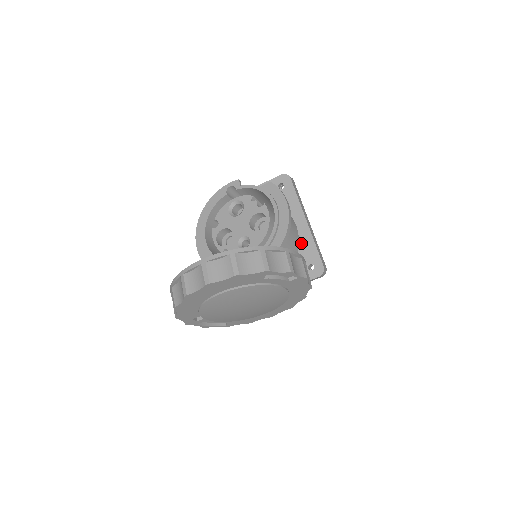
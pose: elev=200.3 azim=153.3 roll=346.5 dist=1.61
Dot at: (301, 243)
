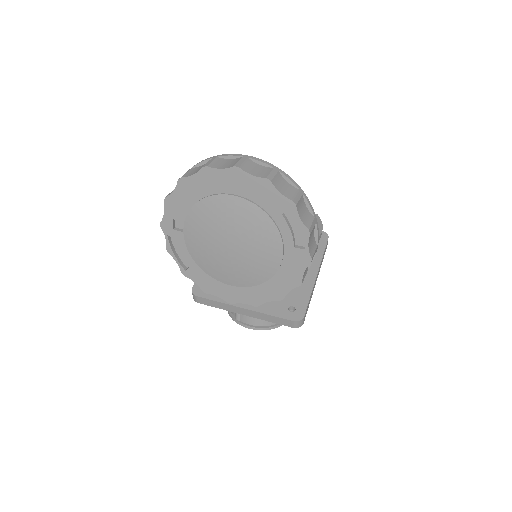
Dot at: (299, 286)
